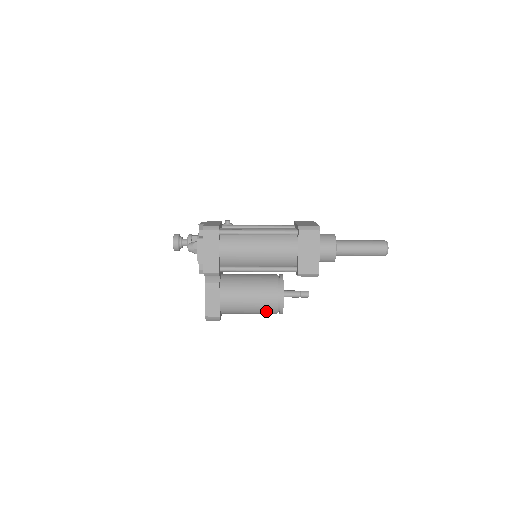
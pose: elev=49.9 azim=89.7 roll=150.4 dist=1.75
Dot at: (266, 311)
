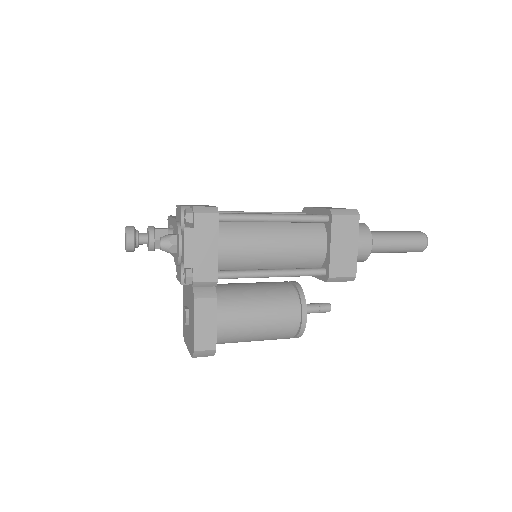
Dot at: (279, 336)
